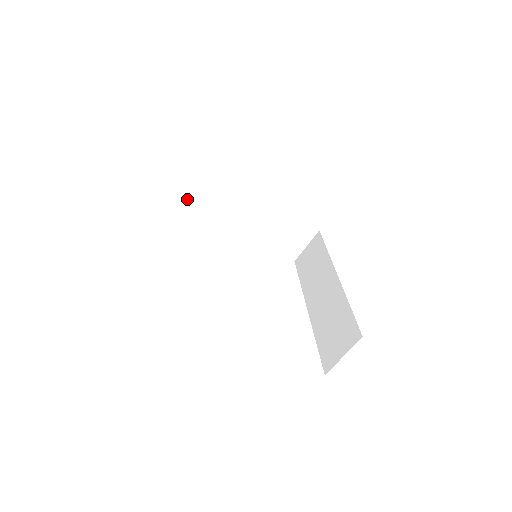
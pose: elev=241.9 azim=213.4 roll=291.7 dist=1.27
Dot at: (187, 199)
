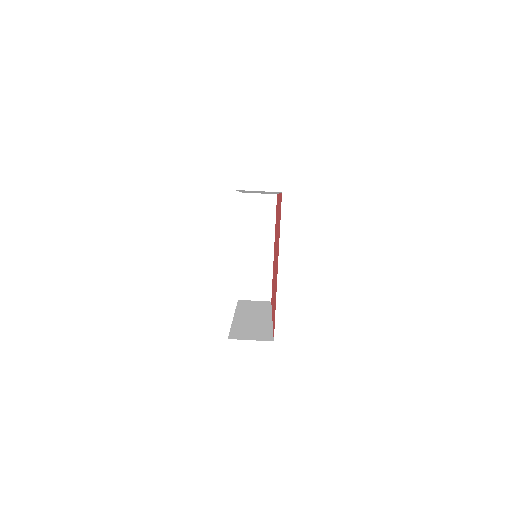
Dot at: (245, 200)
